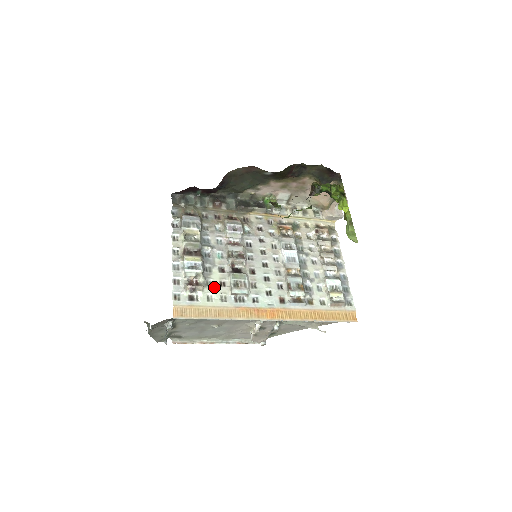
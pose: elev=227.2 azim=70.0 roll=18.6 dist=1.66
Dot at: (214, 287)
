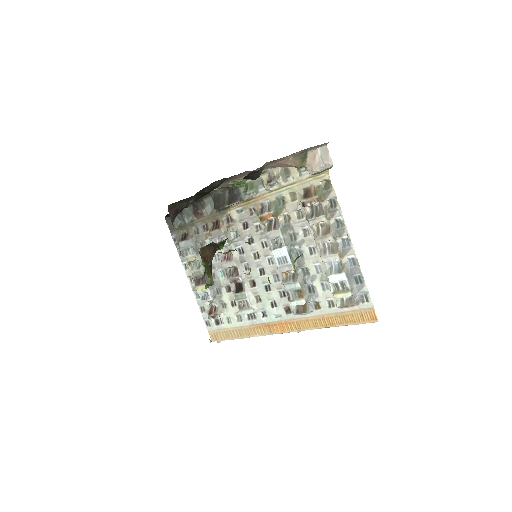
Dot at: (228, 309)
